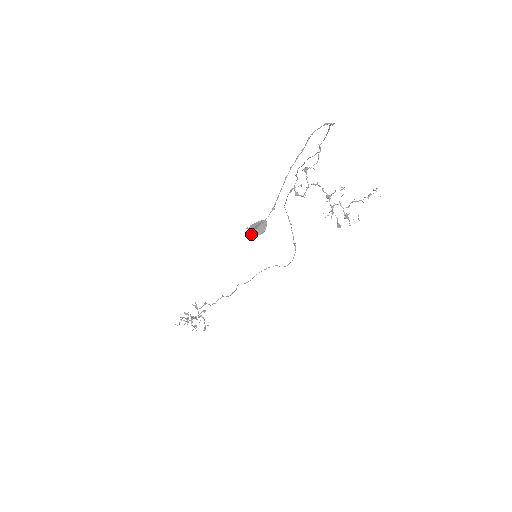
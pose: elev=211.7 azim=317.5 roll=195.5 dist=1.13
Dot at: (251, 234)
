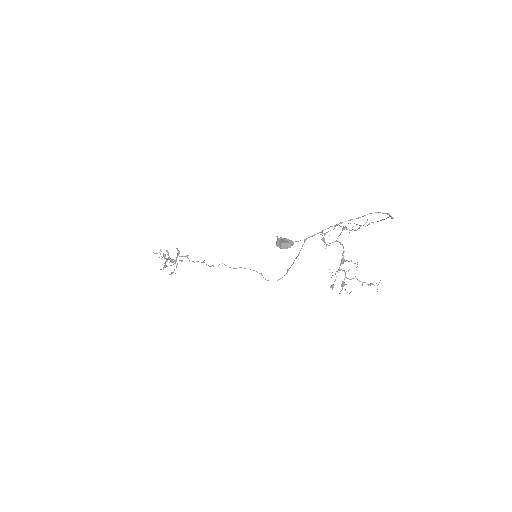
Dot at: (276, 243)
